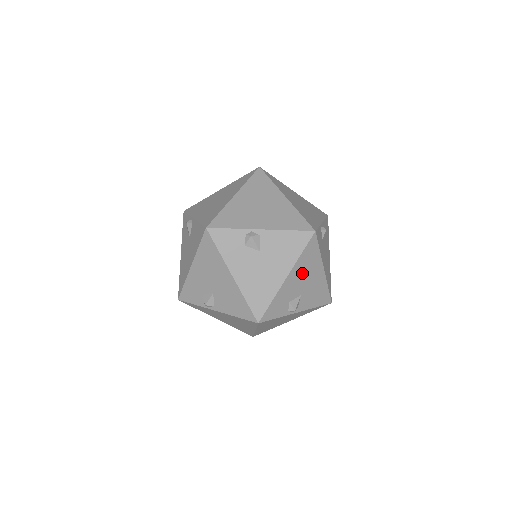
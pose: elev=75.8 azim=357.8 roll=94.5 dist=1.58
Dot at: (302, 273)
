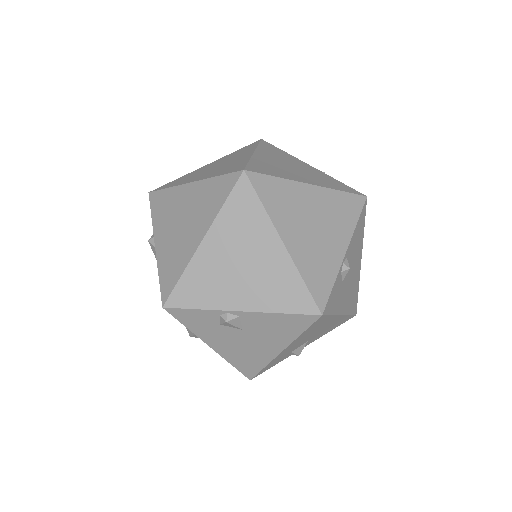
Dot at: (306, 336)
